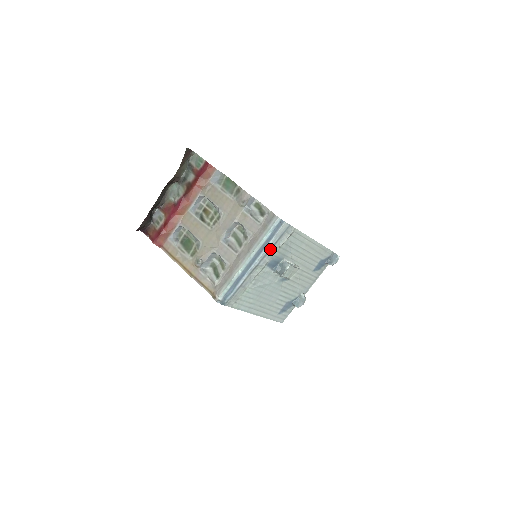
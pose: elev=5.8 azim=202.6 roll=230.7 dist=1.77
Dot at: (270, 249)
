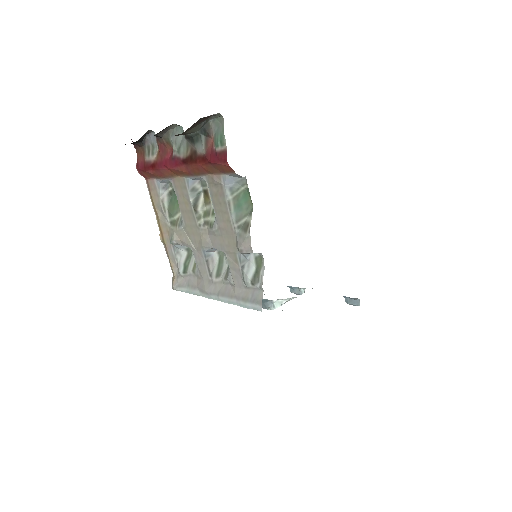
Dot at: occluded
